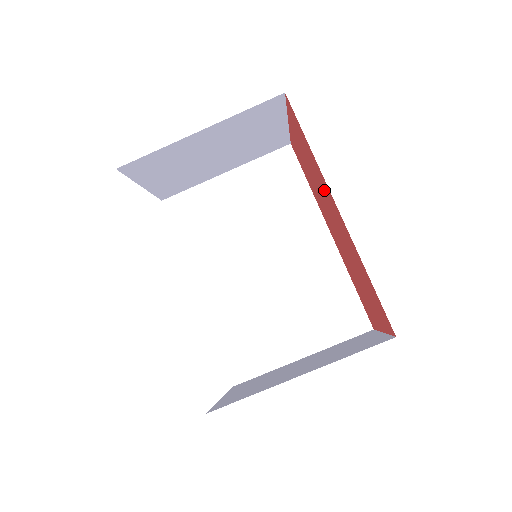
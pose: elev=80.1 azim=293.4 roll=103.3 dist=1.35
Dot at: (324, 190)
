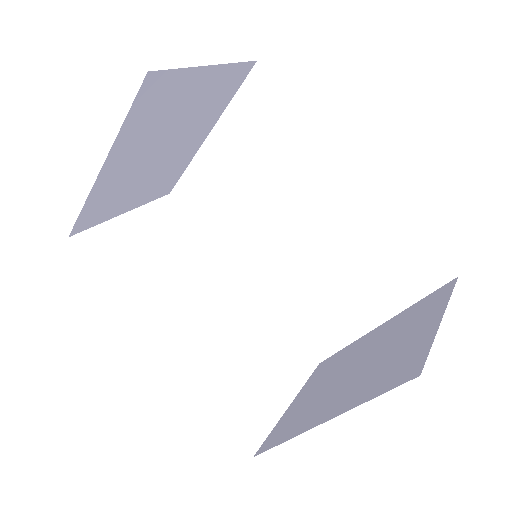
Dot at: occluded
